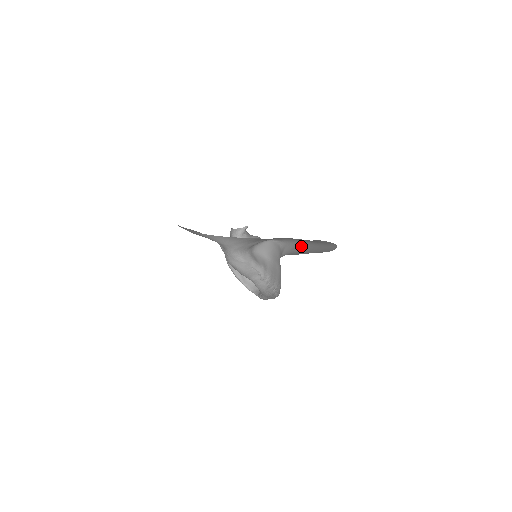
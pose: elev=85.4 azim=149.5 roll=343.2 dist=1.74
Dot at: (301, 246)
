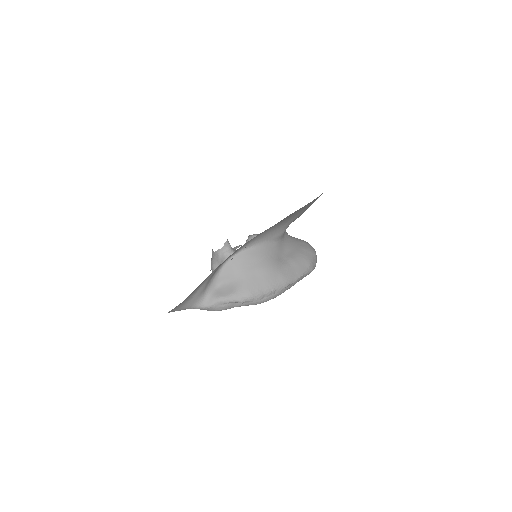
Dot at: (274, 227)
